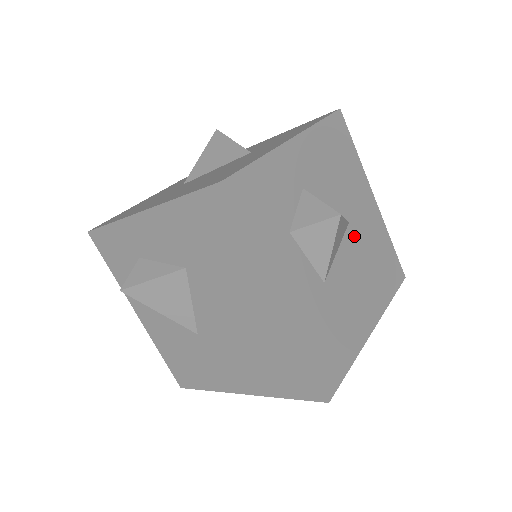
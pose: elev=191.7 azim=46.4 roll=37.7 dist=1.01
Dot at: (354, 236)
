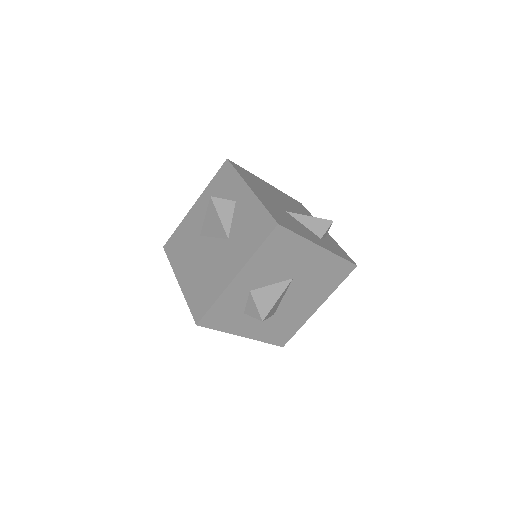
Dot at: (299, 281)
